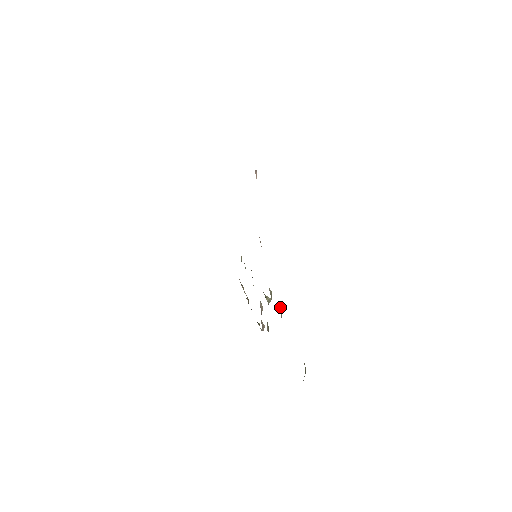
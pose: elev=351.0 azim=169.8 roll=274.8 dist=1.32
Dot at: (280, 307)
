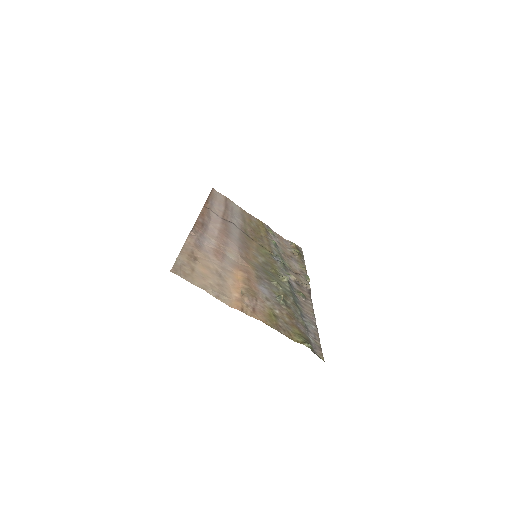
Dot at: (280, 300)
